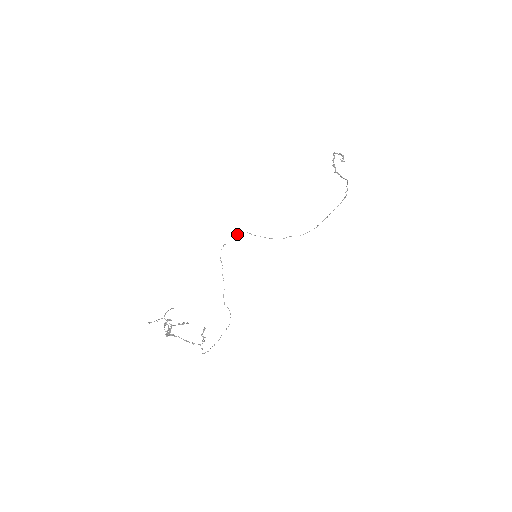
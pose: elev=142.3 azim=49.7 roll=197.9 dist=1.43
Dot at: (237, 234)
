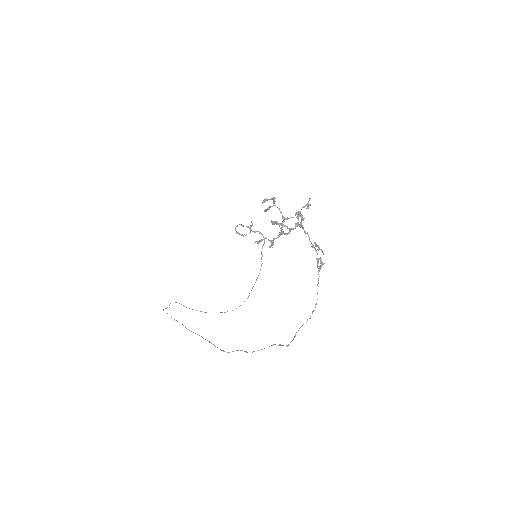
Dot at: (170, 303)
